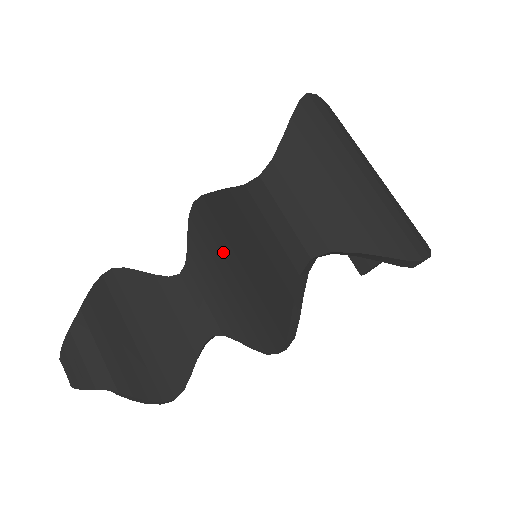
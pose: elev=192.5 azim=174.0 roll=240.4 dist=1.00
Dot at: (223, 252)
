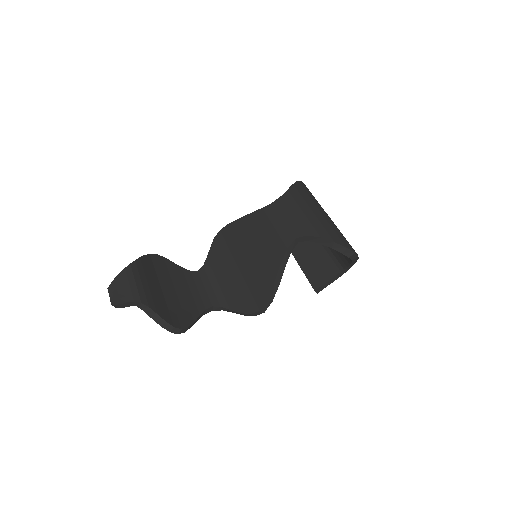
Dot at: (234, 255)
